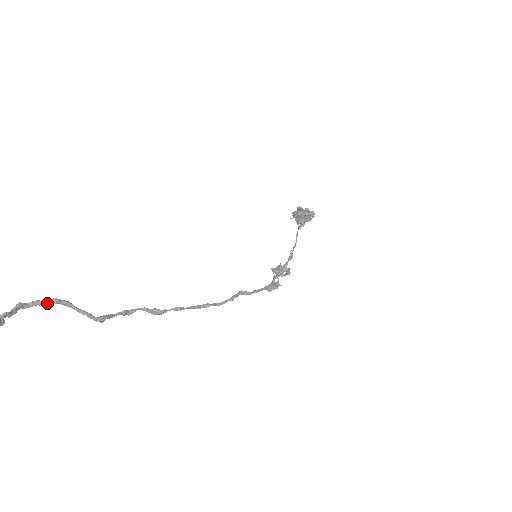
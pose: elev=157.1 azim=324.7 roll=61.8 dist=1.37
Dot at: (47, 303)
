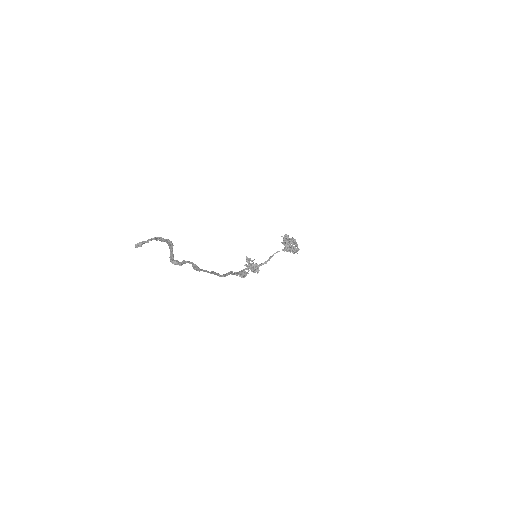
Dot at: (164, 241)
